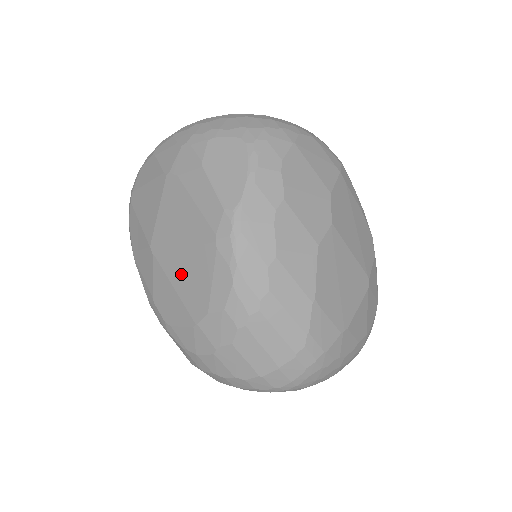
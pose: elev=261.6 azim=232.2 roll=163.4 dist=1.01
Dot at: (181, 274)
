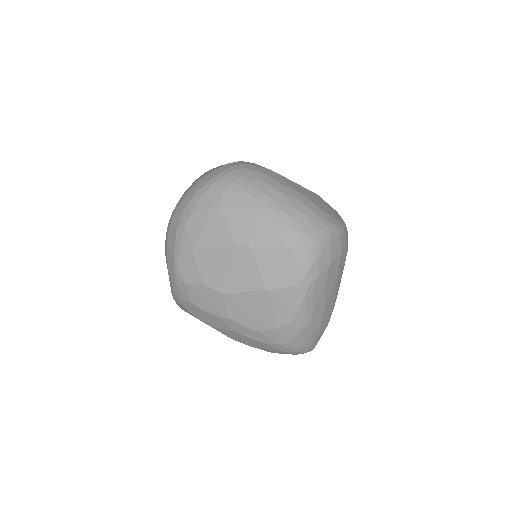
Dot at: occluded
